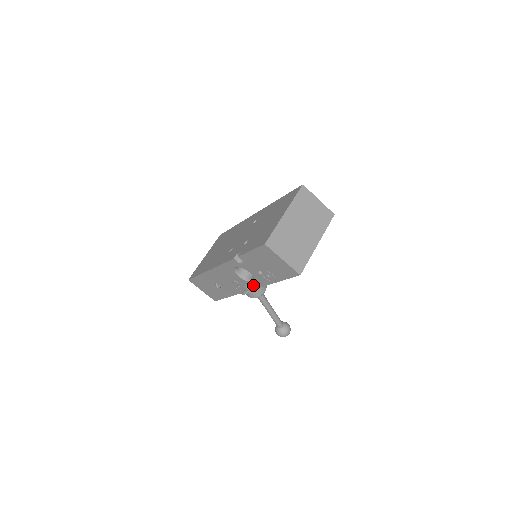
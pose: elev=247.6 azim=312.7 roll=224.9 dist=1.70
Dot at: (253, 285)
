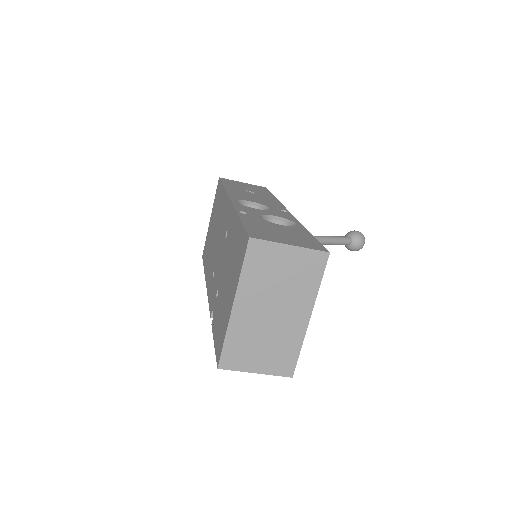
Dot at: occluded
